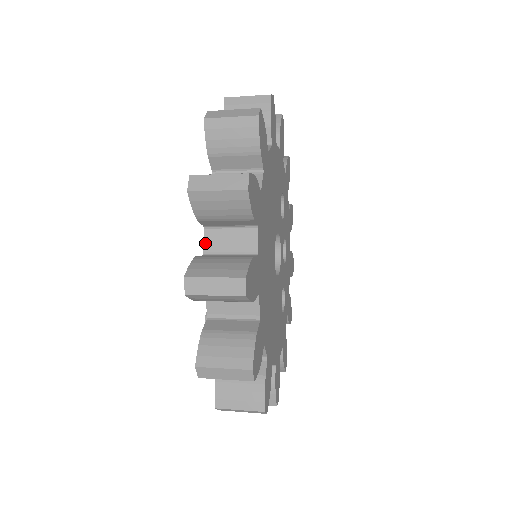
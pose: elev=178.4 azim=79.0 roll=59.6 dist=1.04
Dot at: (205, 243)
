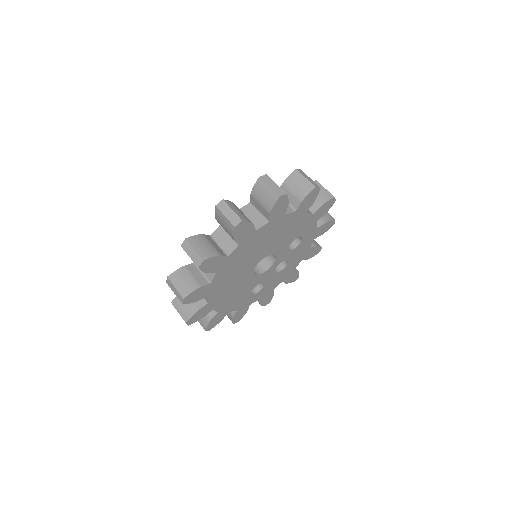
Dot at: (215, 231)
